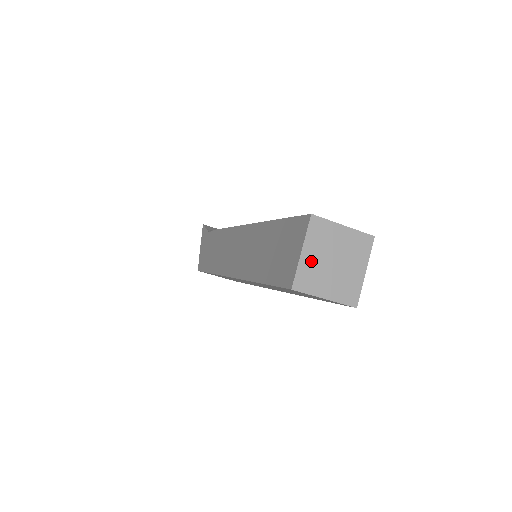
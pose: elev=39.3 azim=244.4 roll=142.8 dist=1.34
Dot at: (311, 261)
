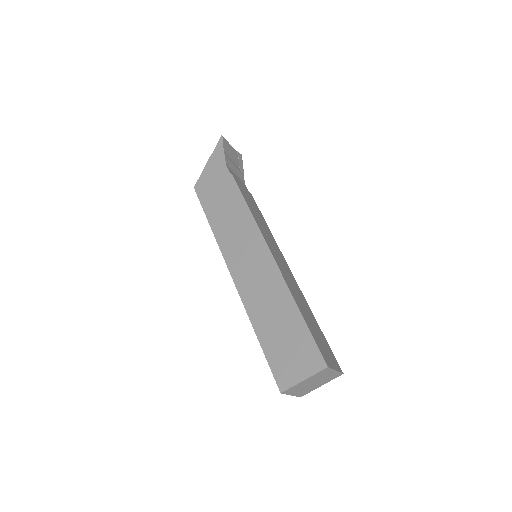
Dot at: (303, 383)
